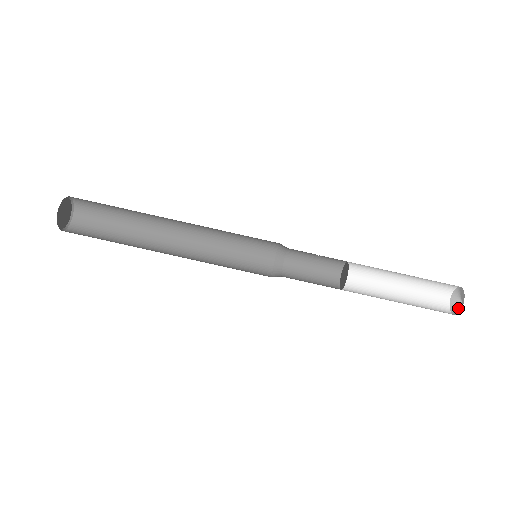
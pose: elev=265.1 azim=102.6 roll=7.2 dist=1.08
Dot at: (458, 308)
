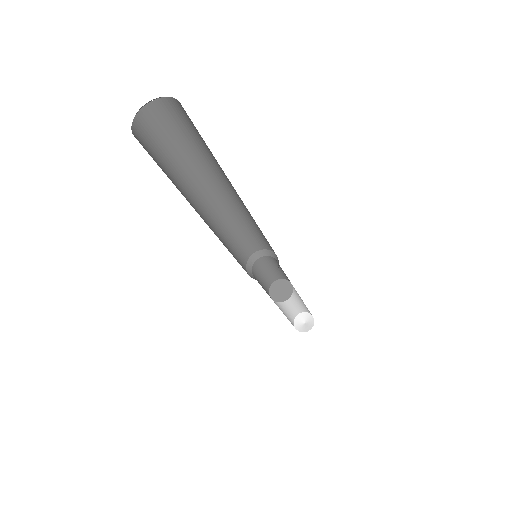
Dot at: (300, 326)
